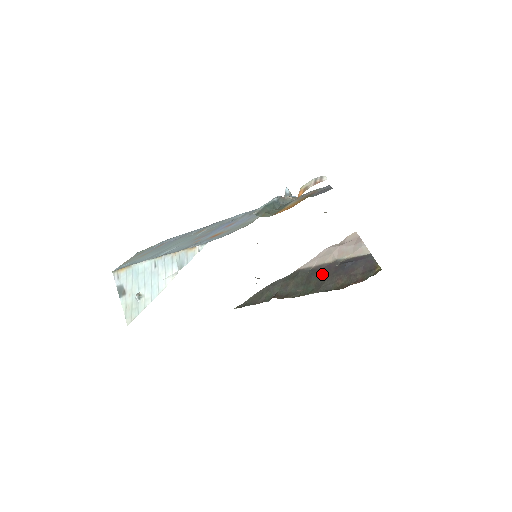
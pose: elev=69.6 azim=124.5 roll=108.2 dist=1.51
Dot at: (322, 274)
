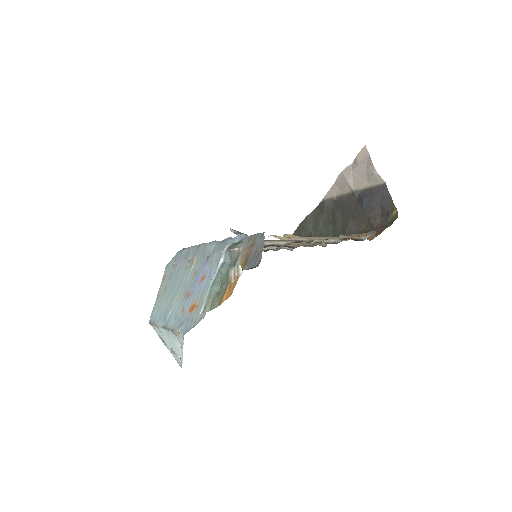
Dot at: (344, 211)
